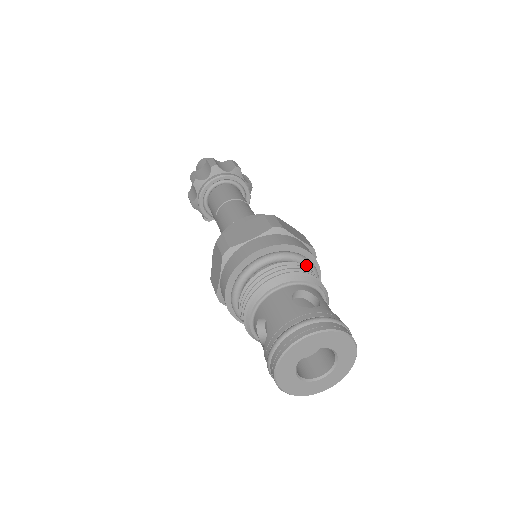
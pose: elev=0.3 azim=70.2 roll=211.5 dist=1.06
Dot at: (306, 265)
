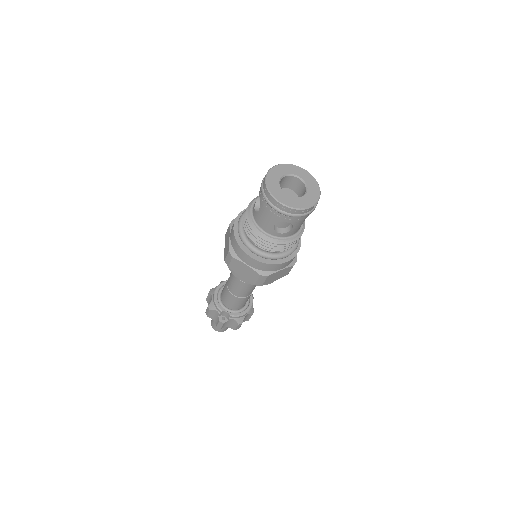
Dot at: occluded
